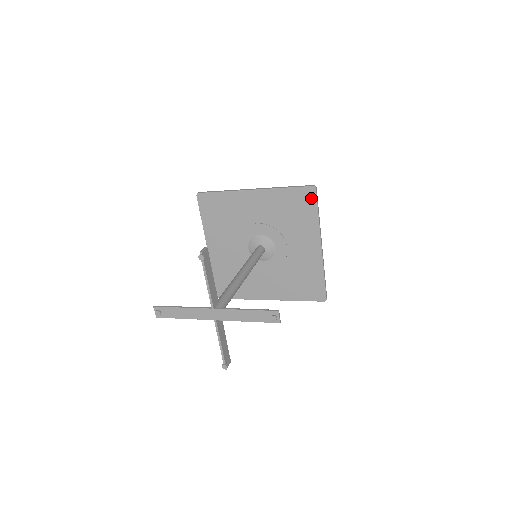
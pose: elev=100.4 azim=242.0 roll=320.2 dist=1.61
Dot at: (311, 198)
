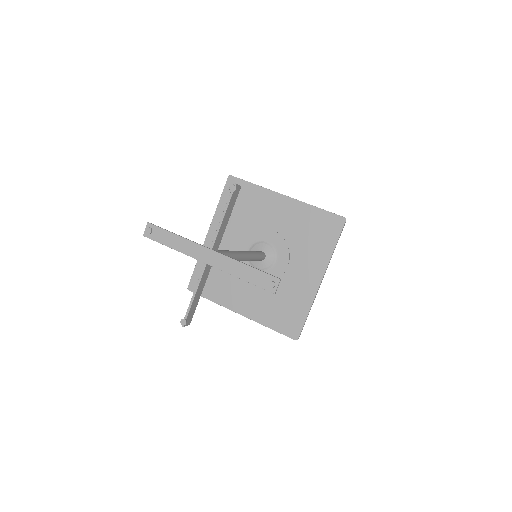
Dot at: (336, 228)
